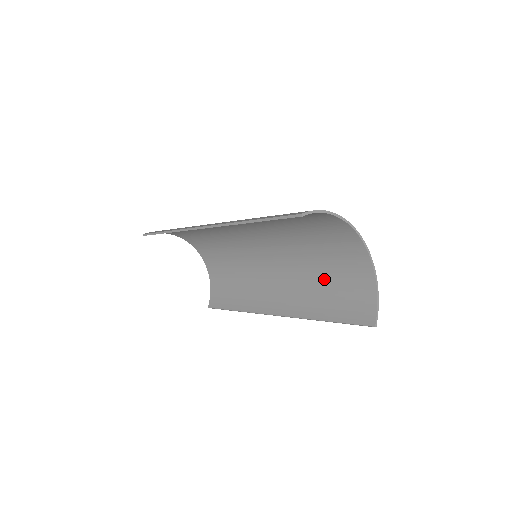
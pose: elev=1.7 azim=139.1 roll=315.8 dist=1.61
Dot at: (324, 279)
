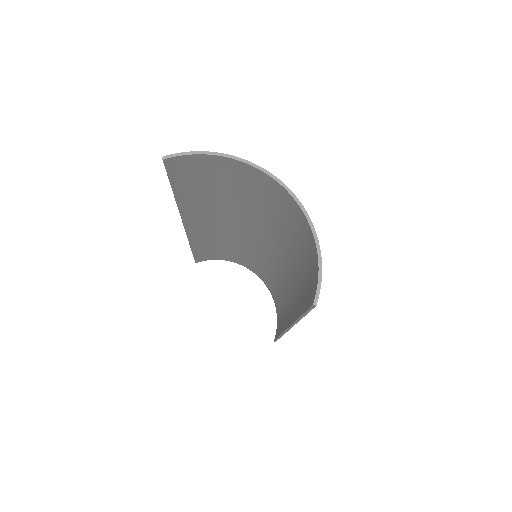
Dot at: (300, 263)
